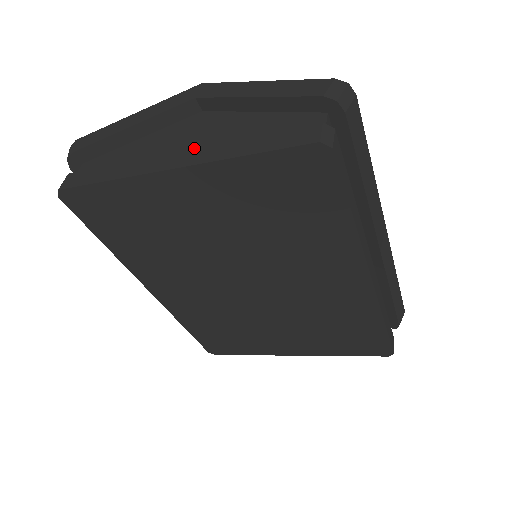
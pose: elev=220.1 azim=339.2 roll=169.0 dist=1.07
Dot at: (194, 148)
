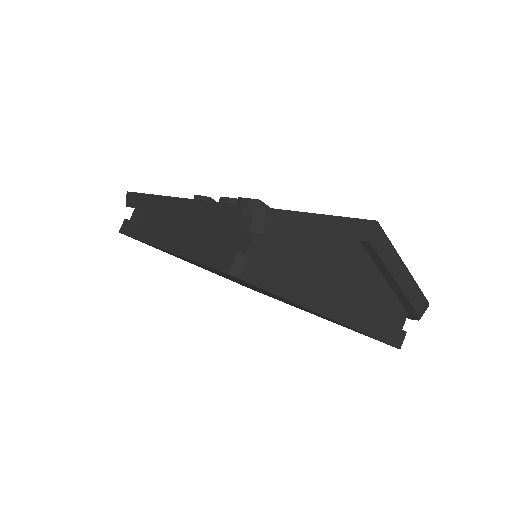
Dot at: (349, 304)
